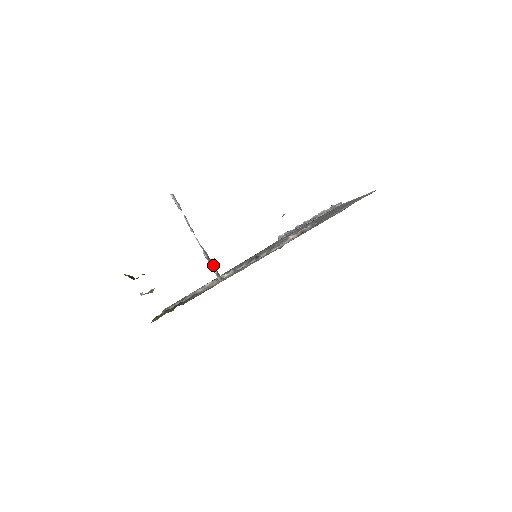
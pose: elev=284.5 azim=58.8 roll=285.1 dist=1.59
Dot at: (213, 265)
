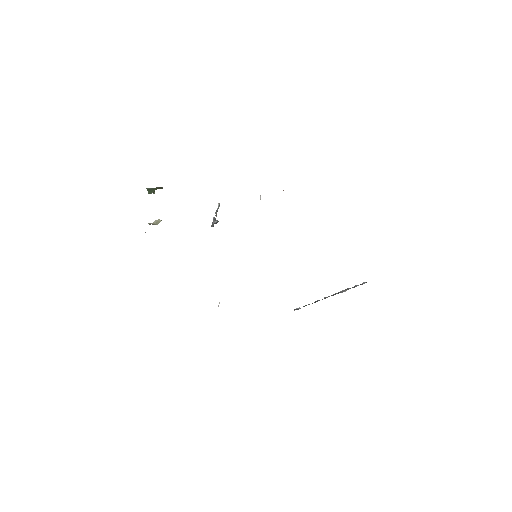
Dot at: (214, 222)
